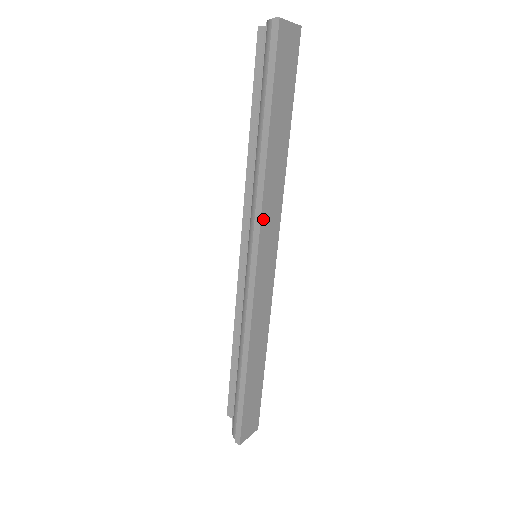
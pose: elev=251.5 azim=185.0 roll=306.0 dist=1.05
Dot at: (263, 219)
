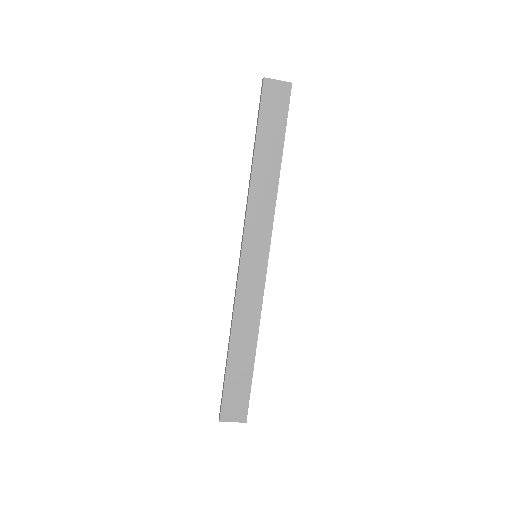
Dot at: (249, 219)
